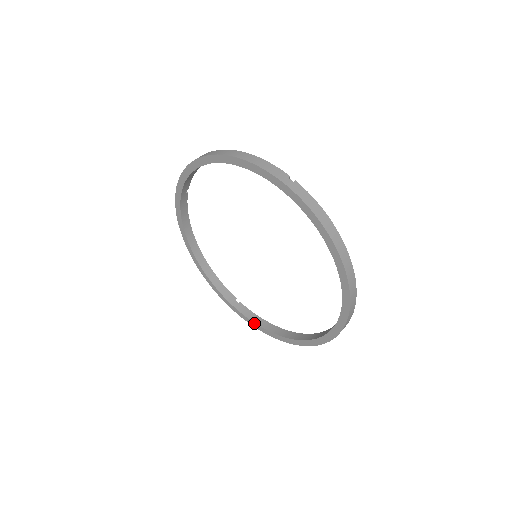
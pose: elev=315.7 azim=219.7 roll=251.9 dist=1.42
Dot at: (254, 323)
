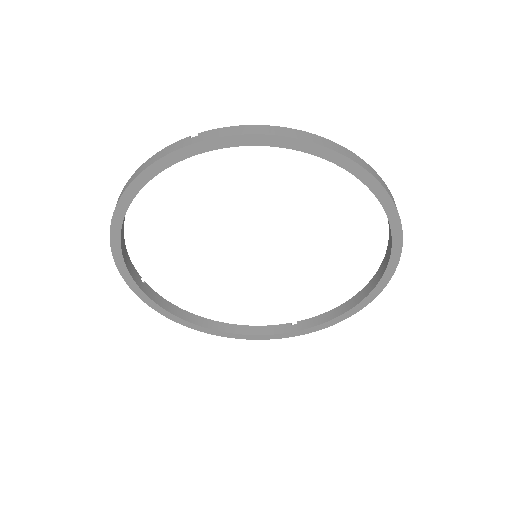
Dot at: (165, 311)
